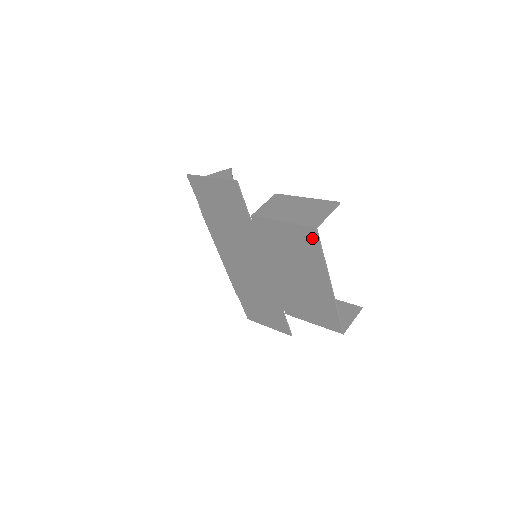
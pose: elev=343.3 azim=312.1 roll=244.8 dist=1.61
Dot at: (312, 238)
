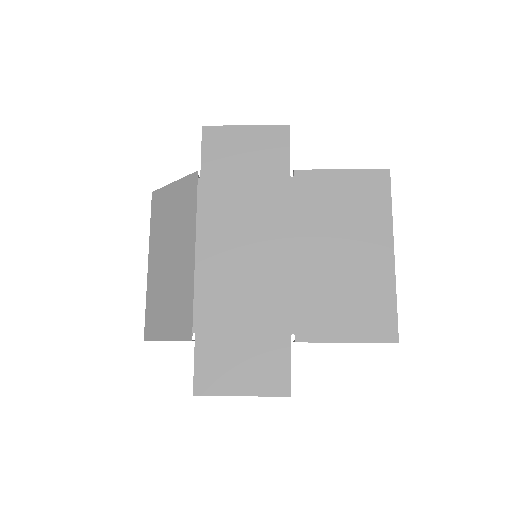
Dot at: (381, 184)
